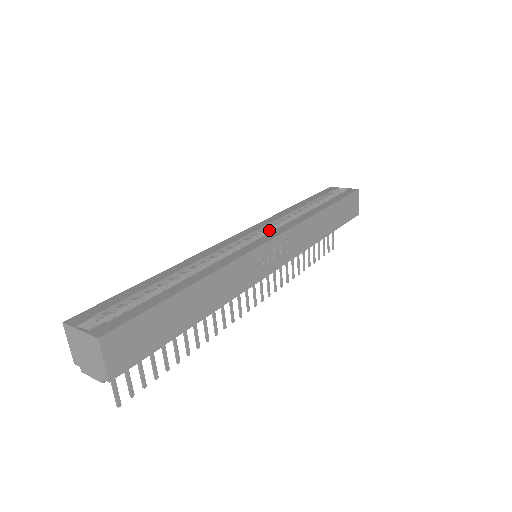
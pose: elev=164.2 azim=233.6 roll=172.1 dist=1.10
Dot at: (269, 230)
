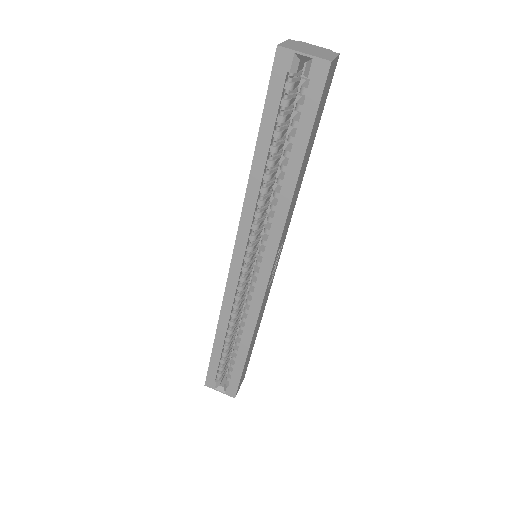
Dot at: (254, 241)
